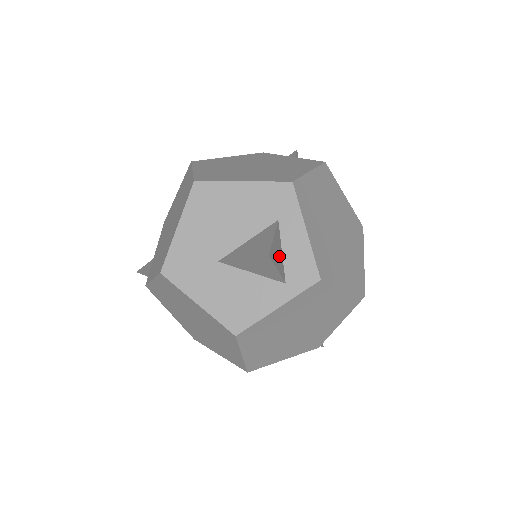
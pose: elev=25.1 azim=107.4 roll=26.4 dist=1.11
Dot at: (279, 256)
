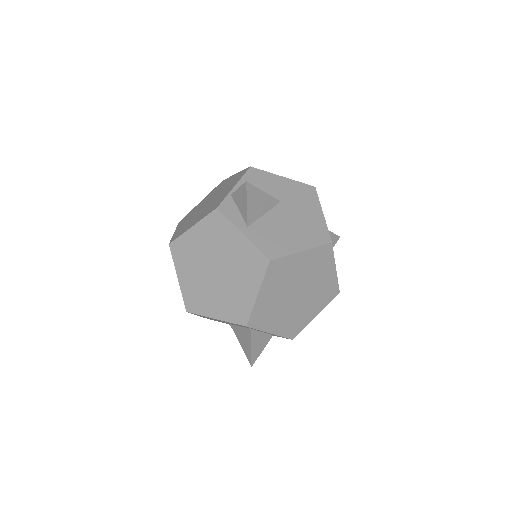
Dot at: (261, 341)
